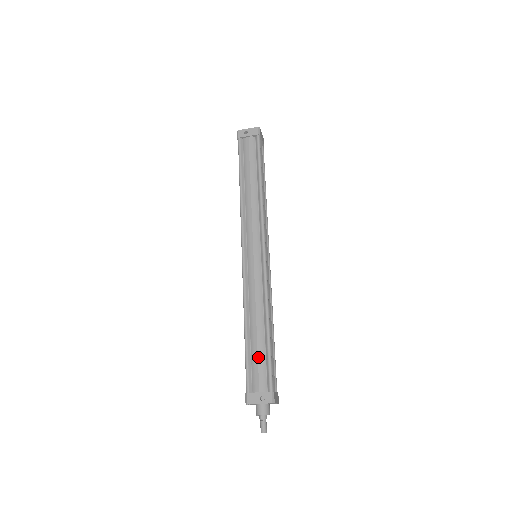
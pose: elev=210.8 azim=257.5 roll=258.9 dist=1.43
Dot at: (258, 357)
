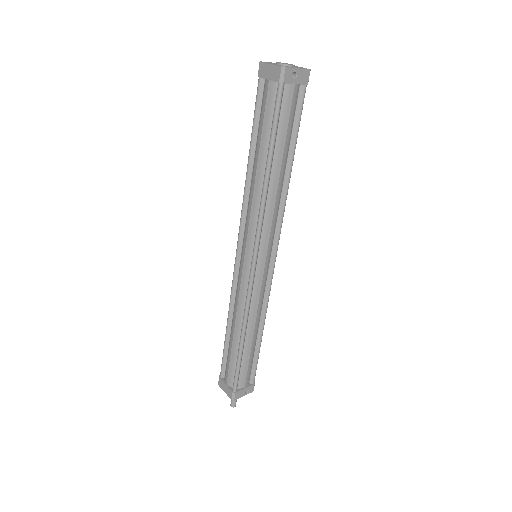
Dot at: (249, 362)
